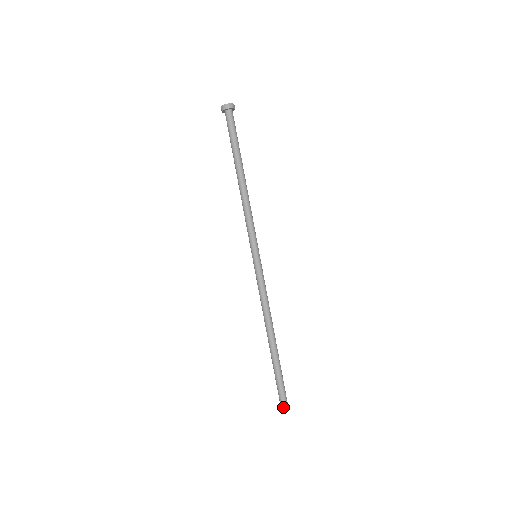
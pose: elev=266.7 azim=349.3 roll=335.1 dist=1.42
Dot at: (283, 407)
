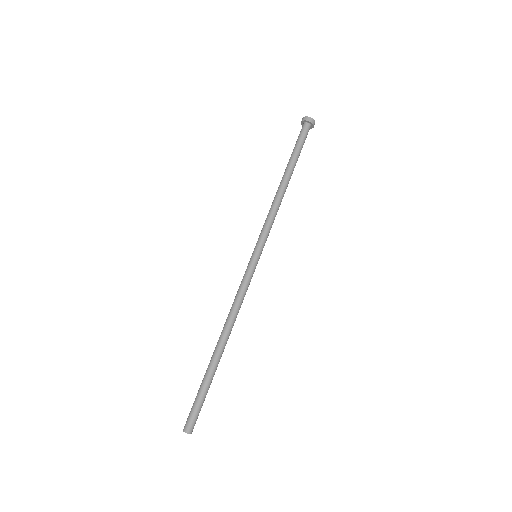
Dot at: (187, 425)
